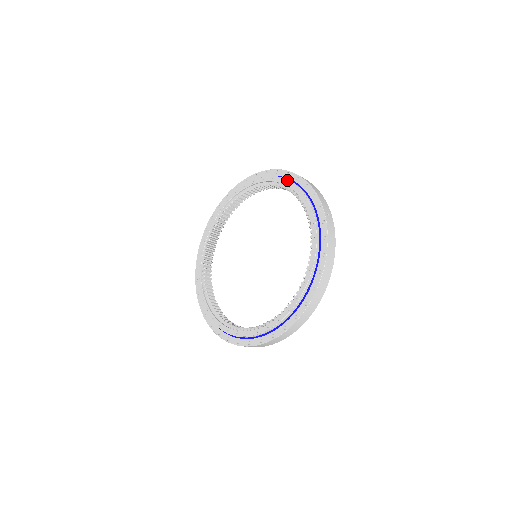
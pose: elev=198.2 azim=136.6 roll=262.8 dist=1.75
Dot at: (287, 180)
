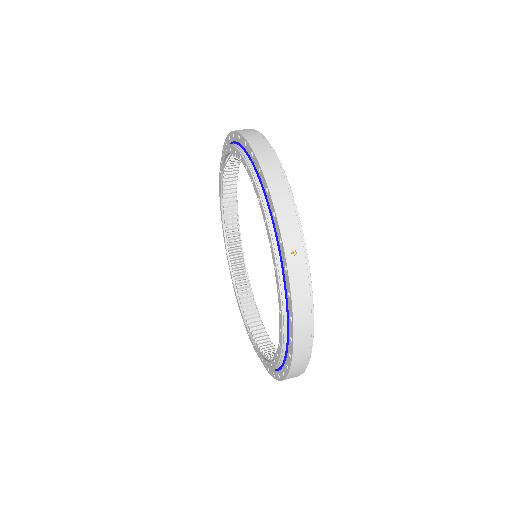
Dot at: (249, 170)
